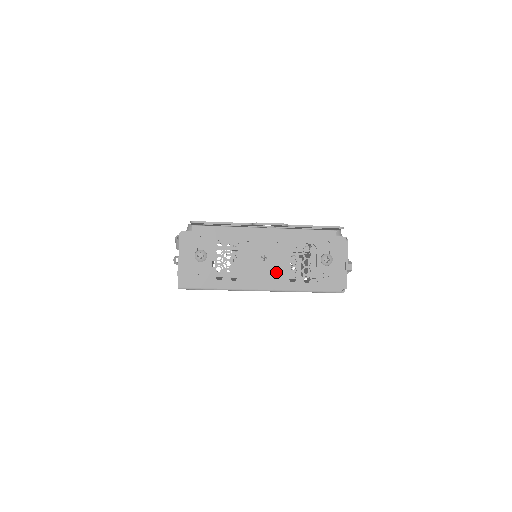
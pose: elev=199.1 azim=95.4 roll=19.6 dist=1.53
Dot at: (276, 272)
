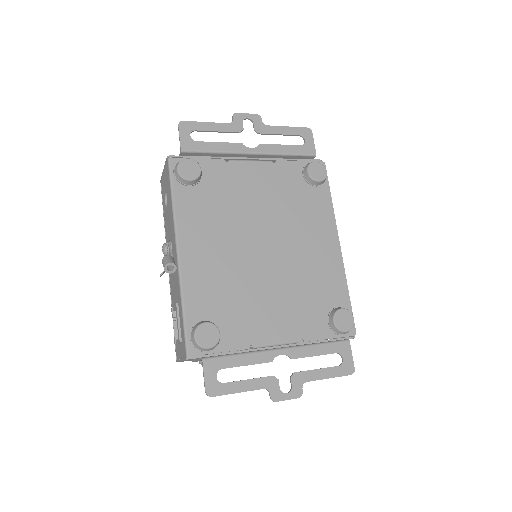
Dot at: occluded
